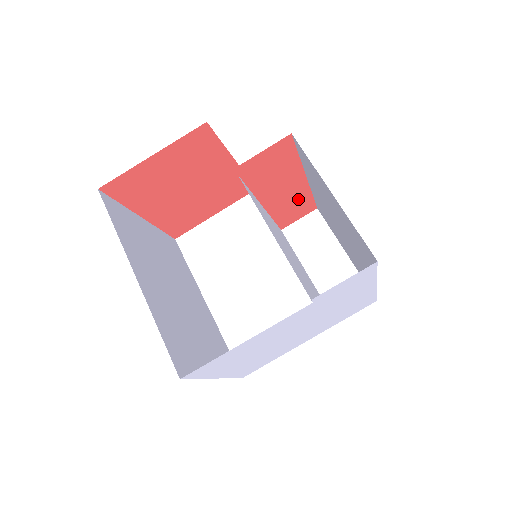
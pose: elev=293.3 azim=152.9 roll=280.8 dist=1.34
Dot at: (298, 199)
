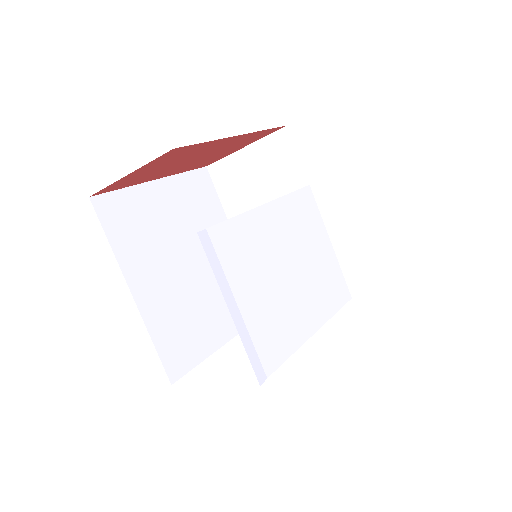
Dot at: occluded
